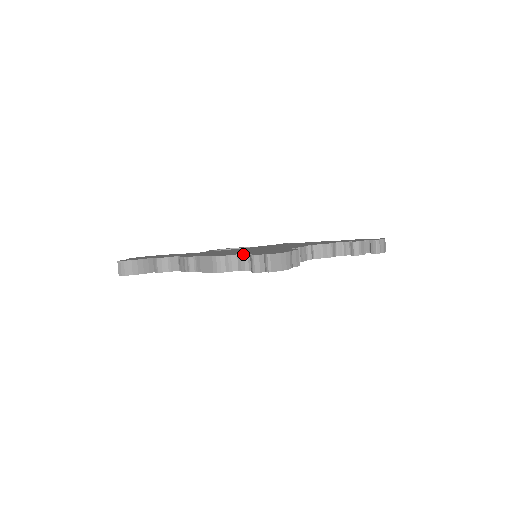
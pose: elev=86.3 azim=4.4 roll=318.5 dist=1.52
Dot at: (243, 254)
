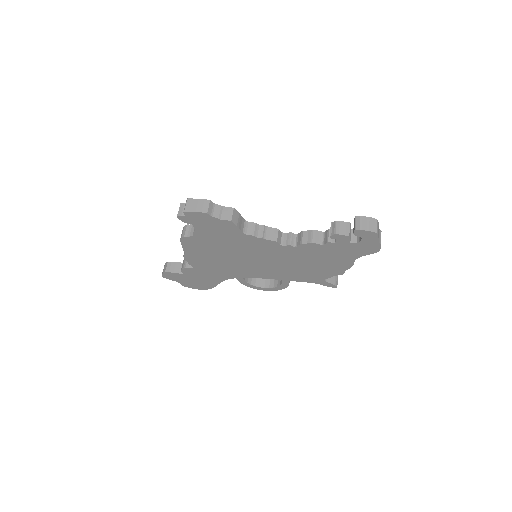
Dot at: occluded
